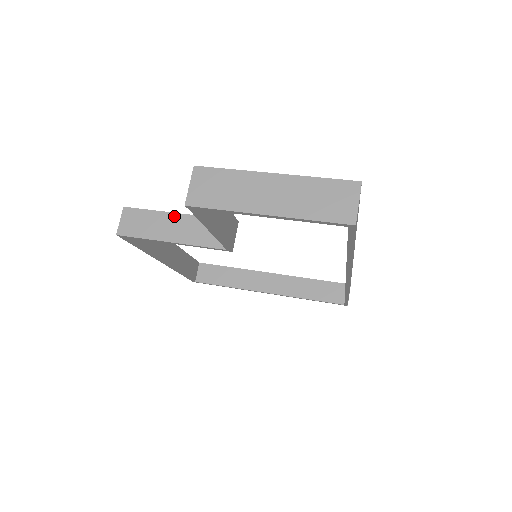
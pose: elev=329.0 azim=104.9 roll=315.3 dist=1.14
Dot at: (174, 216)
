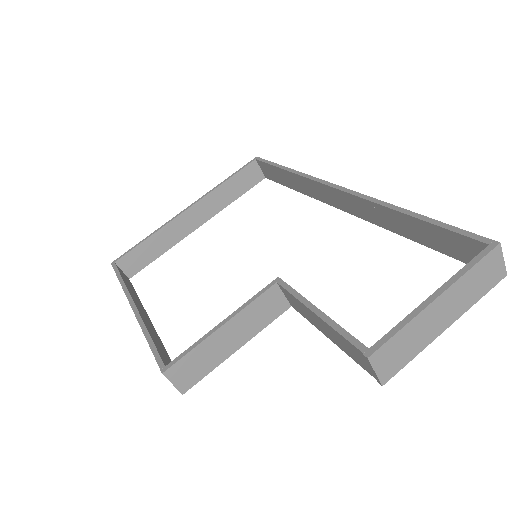
Dot at: (221, 331)
